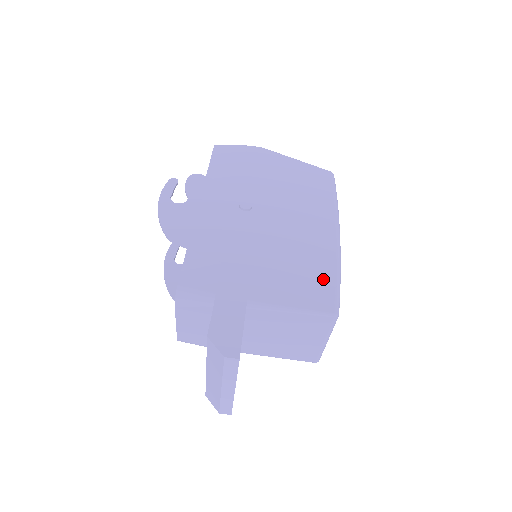
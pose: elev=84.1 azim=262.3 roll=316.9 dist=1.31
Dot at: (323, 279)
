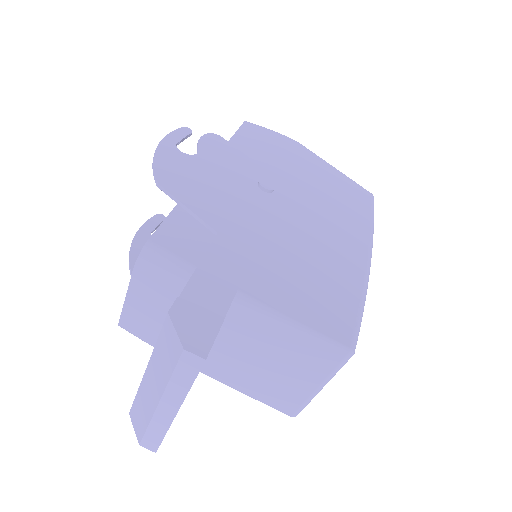
Dot at: (343, 301)
